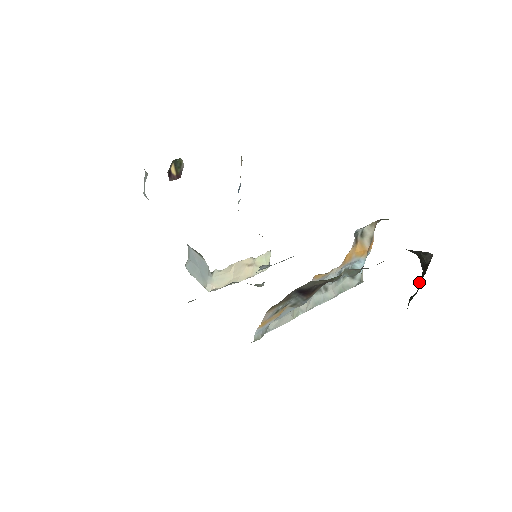
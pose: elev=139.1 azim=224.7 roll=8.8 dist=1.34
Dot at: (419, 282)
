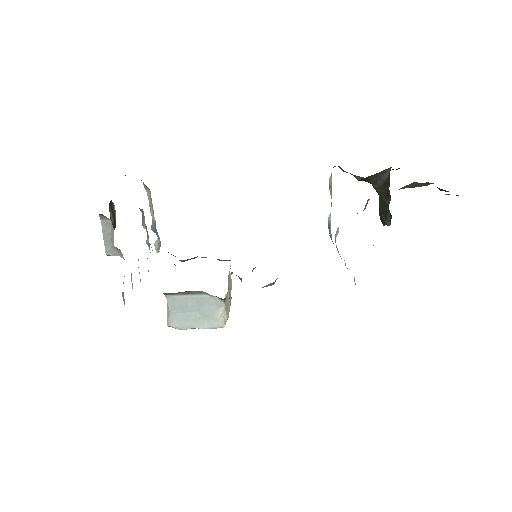
Dot at: (389, 197)
